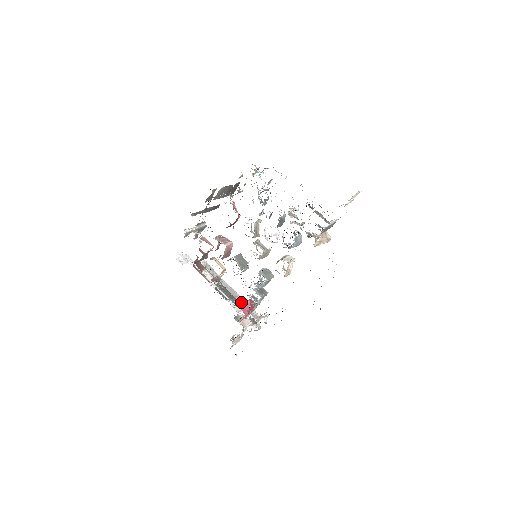
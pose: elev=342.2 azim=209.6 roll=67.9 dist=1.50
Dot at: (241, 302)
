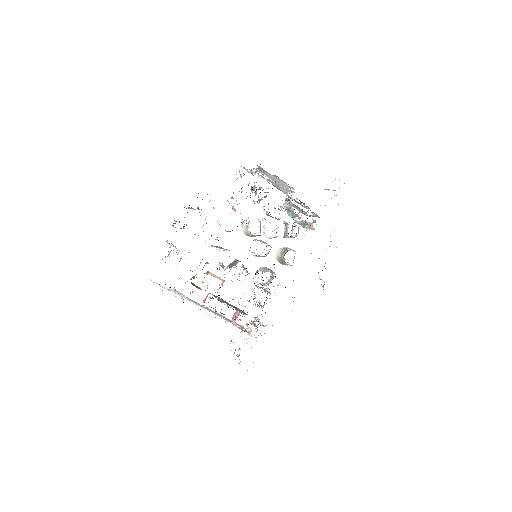
Dot at: occluded
